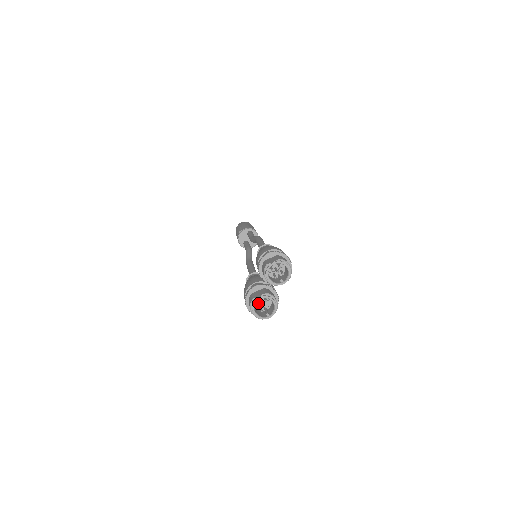
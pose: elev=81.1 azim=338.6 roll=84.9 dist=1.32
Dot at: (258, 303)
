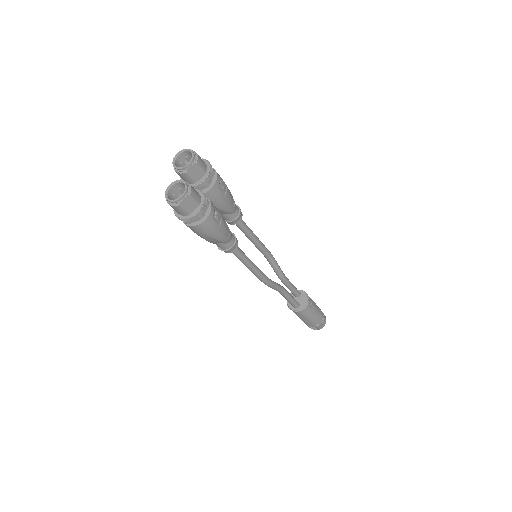
Dot at: (173, 194)
